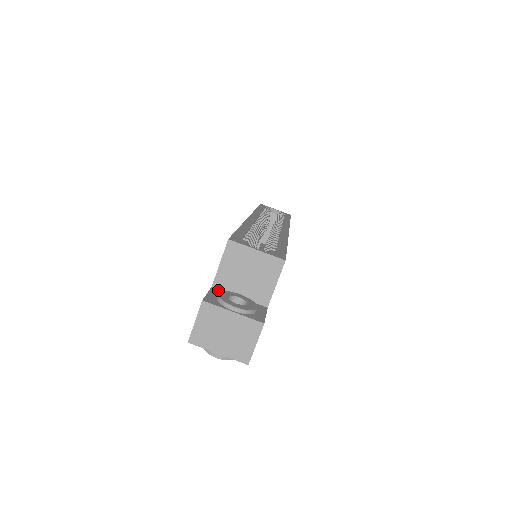
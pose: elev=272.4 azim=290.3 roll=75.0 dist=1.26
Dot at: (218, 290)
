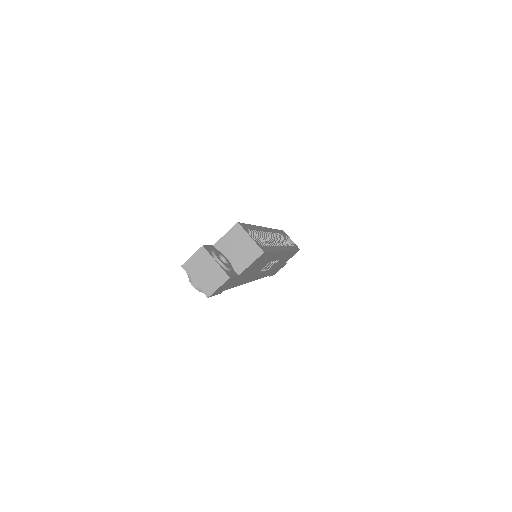
Dot at: occluded
